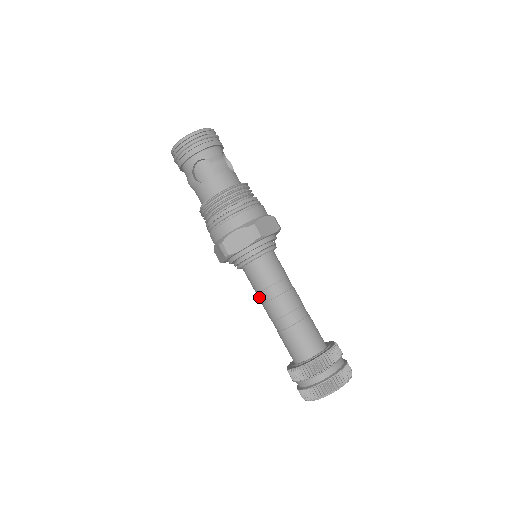
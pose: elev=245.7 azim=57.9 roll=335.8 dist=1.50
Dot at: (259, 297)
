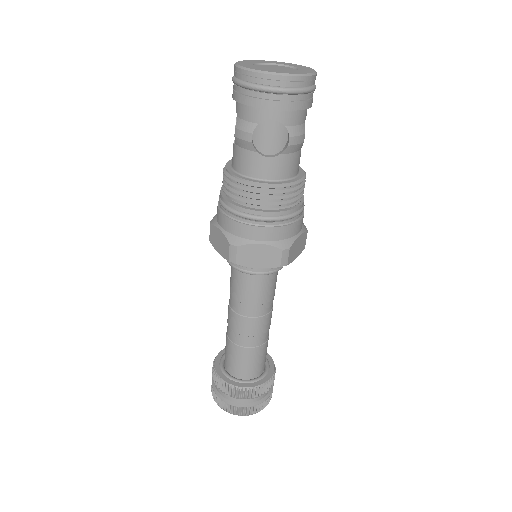
Dot at: (232, 301)
